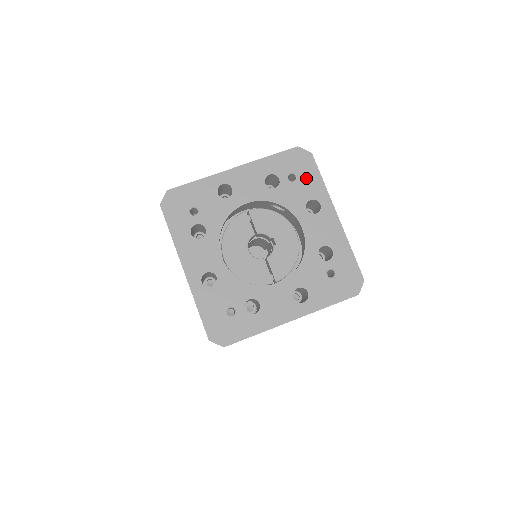
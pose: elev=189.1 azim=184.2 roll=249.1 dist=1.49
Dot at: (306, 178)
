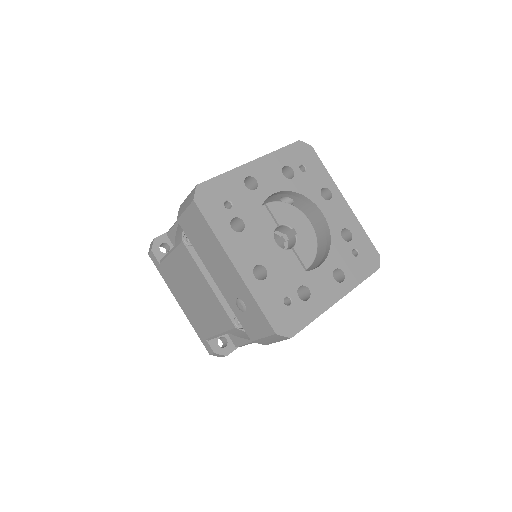
Dot at: (314, 168)
